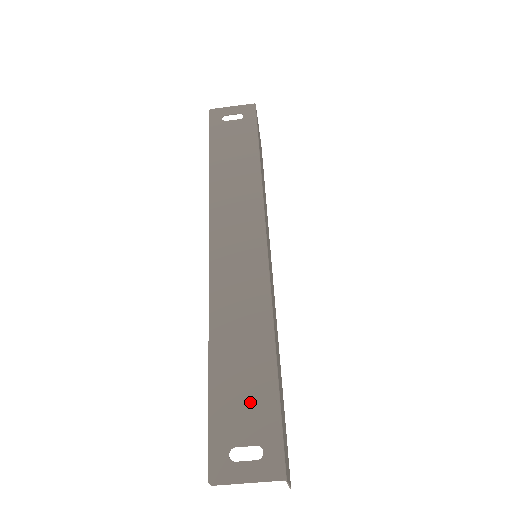
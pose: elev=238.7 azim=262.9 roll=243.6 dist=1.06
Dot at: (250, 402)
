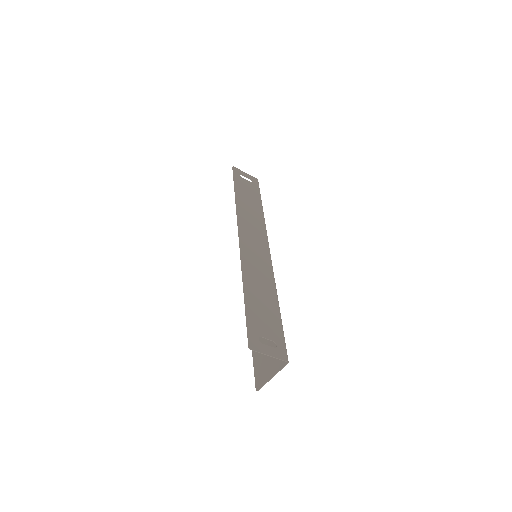
Dot at: (268, 319)
